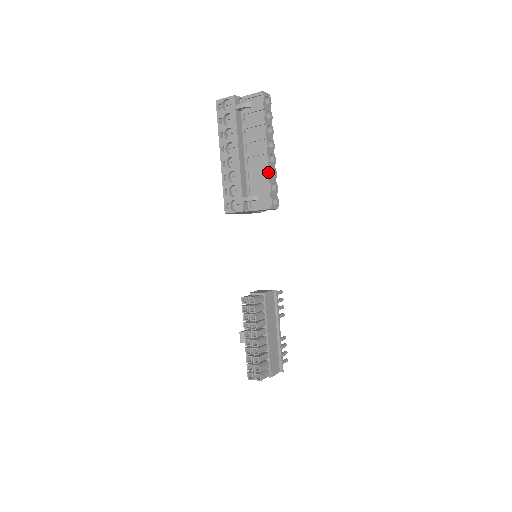
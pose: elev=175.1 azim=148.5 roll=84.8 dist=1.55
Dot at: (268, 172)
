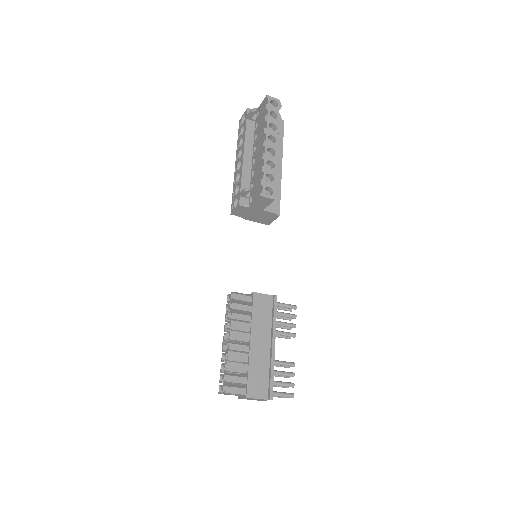
Dot at: (263, 163)
